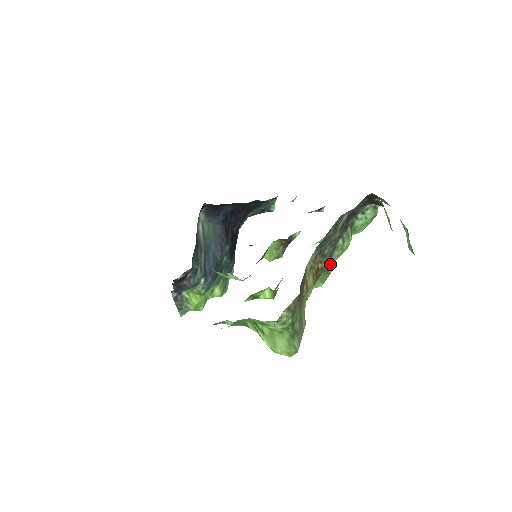
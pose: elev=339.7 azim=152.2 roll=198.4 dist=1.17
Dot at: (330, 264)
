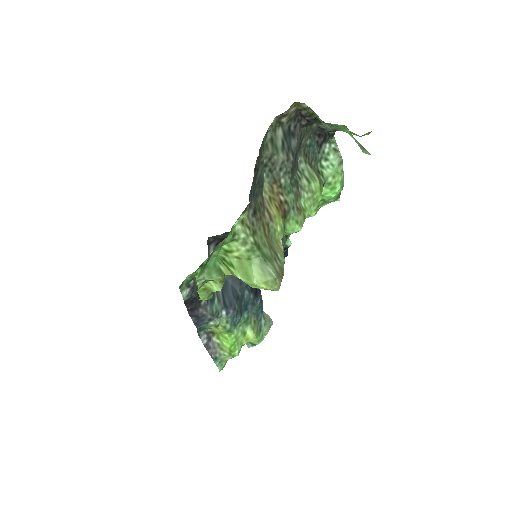
Dot at: (301, 205)
